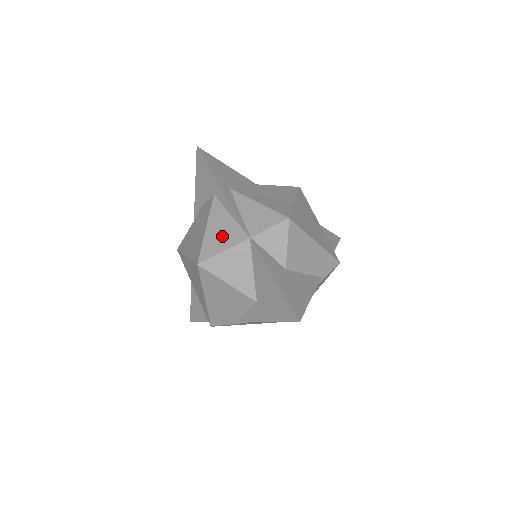
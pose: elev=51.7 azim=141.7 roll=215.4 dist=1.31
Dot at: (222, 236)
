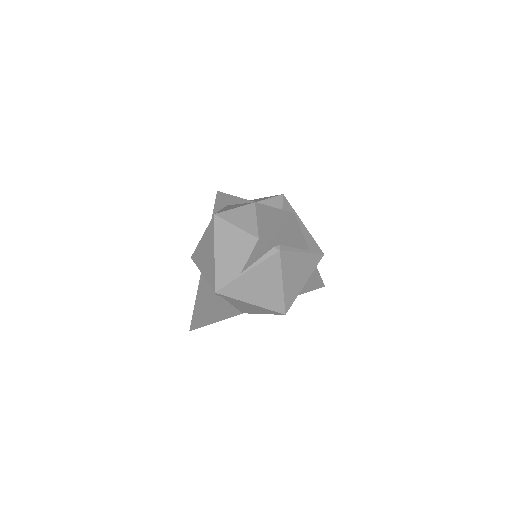
Dot at: (234, 207)
